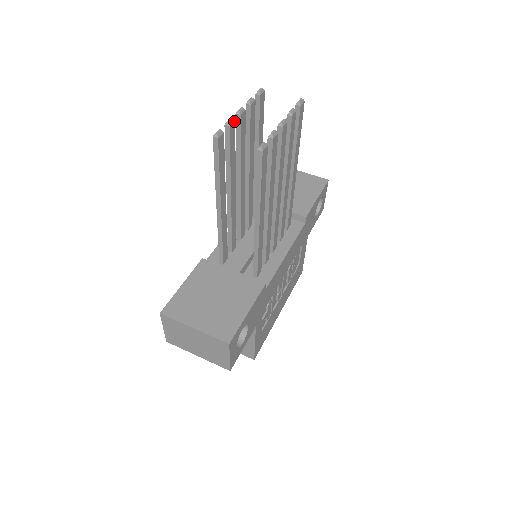
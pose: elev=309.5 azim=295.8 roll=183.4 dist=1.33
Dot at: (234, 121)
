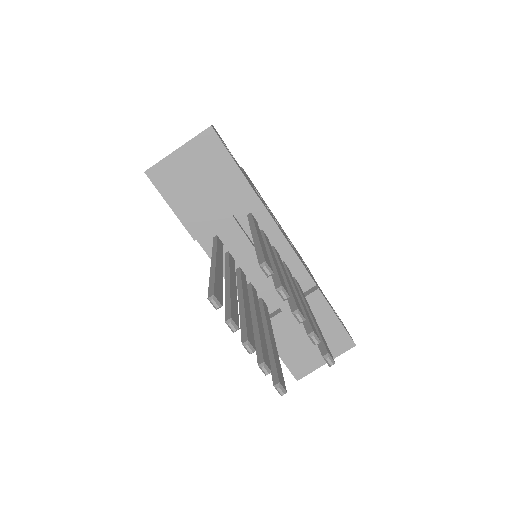
Dot at: (264, 364)
